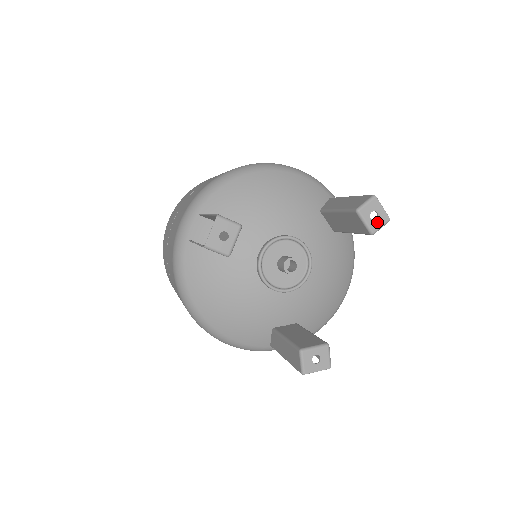
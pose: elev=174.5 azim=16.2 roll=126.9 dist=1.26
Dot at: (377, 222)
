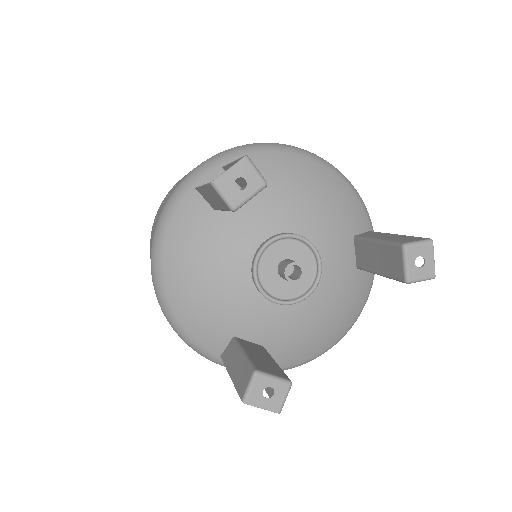
Dot at: (419, 271)
